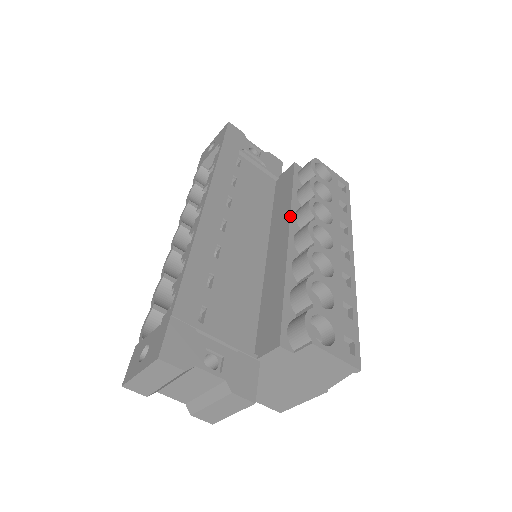
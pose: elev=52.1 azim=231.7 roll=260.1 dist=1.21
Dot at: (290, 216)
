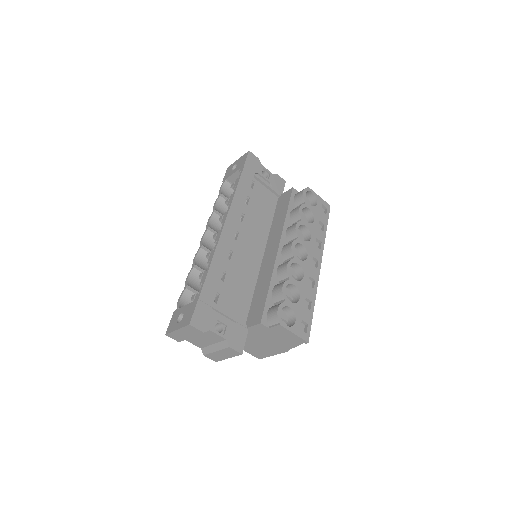
Dot at: (282, 233)
